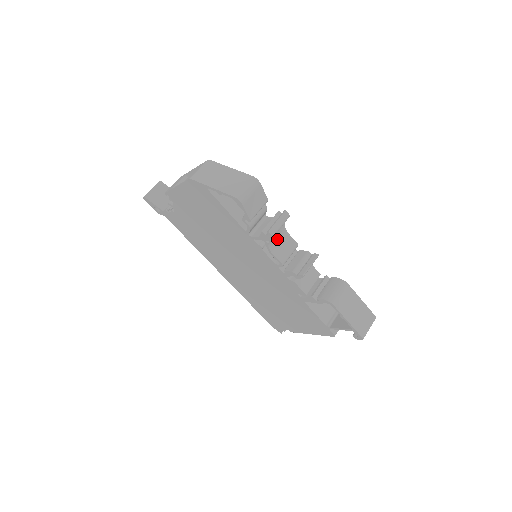
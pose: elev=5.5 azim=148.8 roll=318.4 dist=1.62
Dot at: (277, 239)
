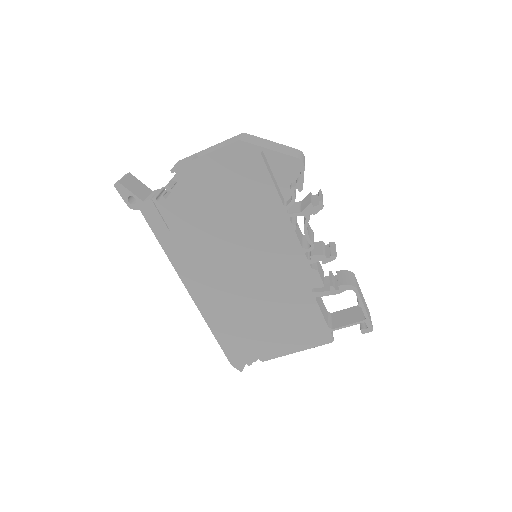
Dot at: occluded
